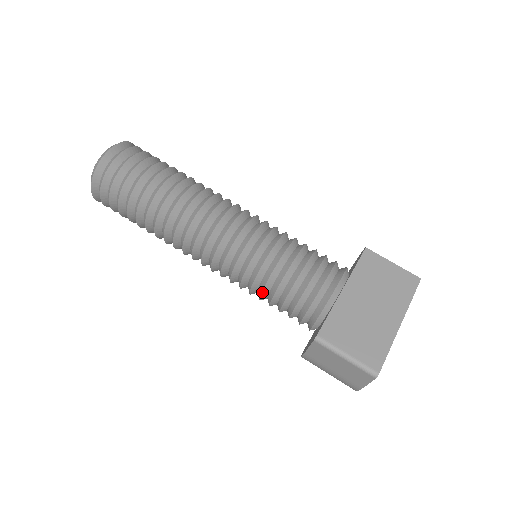
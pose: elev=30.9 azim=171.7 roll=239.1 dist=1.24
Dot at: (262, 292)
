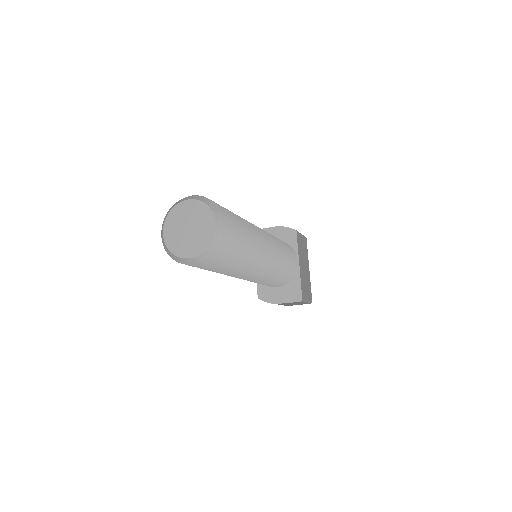
Dot at: occluded
